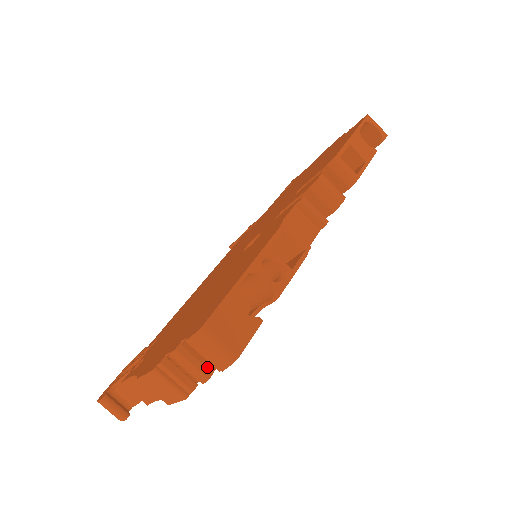
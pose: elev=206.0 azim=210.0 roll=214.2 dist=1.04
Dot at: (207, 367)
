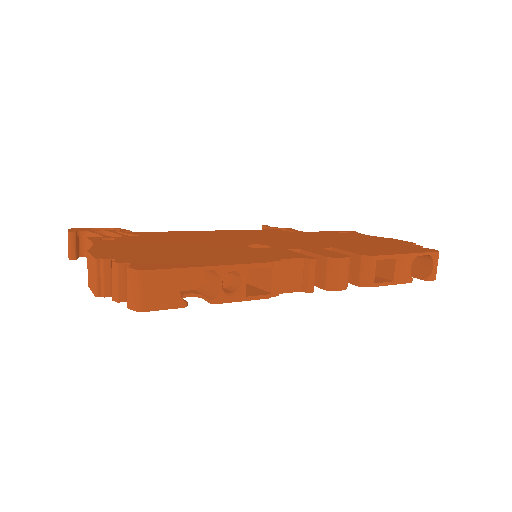
Dot at: (125, 294)
